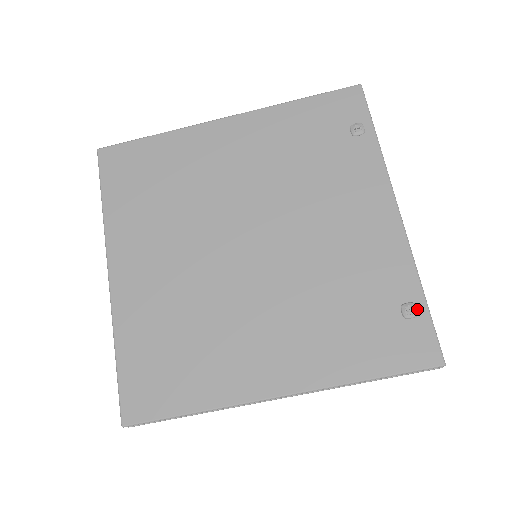
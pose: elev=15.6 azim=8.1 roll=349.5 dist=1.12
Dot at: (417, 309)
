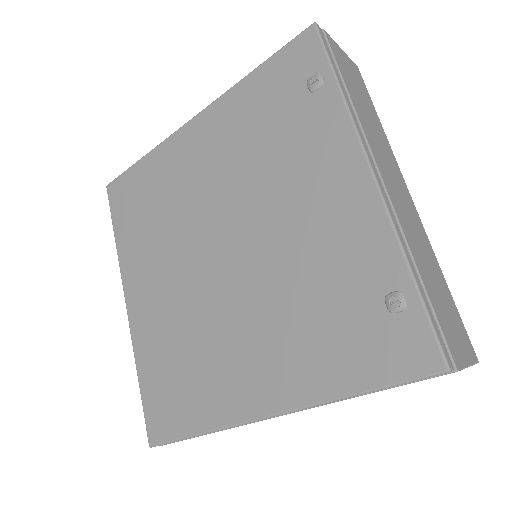
Dot at: (405, 299)
